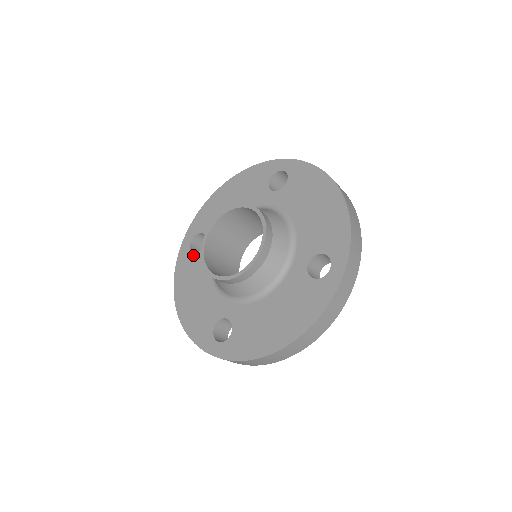
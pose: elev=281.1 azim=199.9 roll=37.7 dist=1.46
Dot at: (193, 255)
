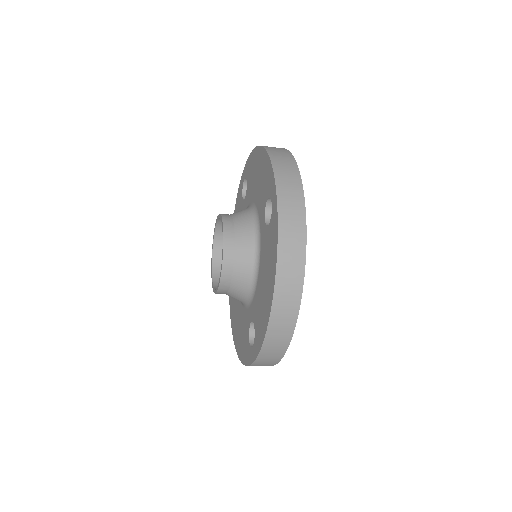
Dot at: (233, 299)
